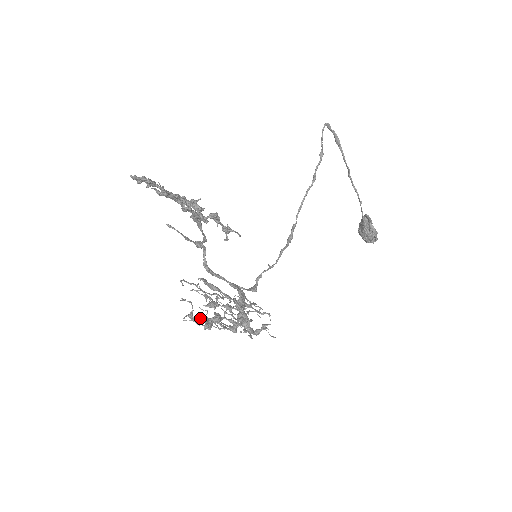
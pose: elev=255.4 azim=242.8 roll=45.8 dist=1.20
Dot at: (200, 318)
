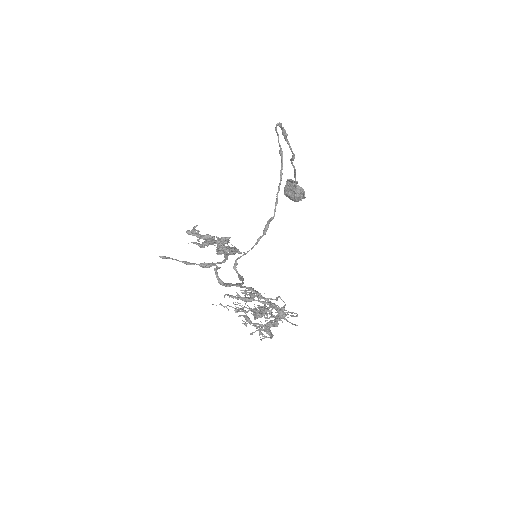
Dot at: occluded
